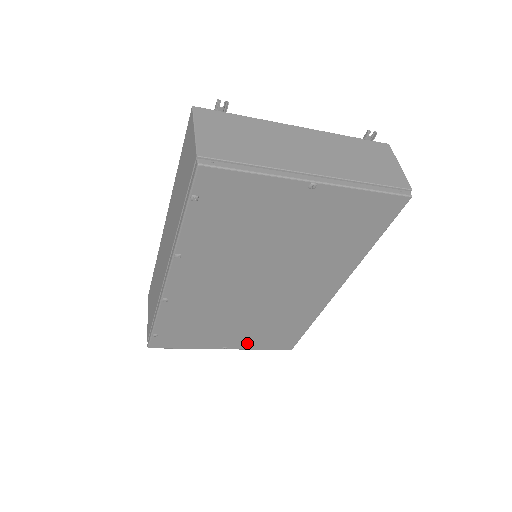
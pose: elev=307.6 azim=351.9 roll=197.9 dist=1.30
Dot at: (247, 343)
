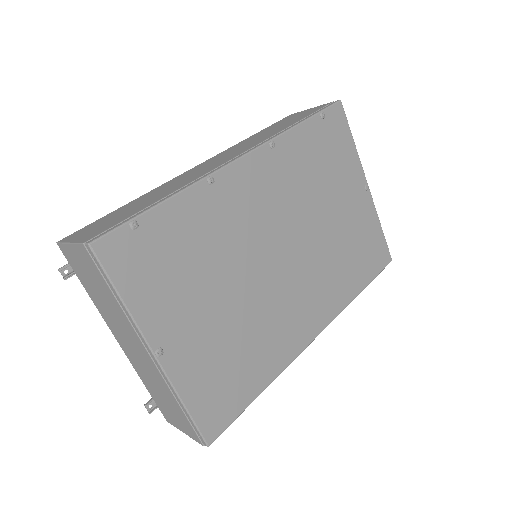
Dot at: (188, 368)
